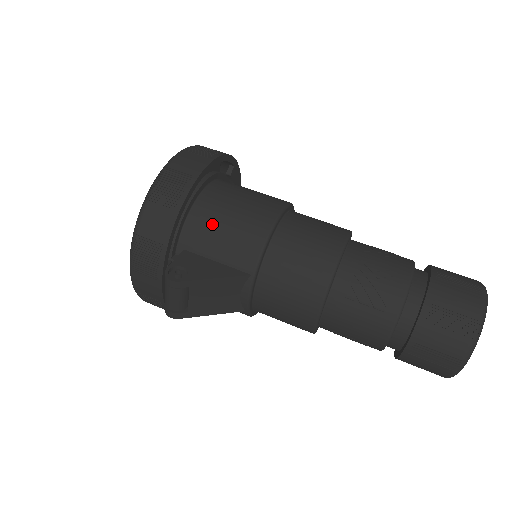
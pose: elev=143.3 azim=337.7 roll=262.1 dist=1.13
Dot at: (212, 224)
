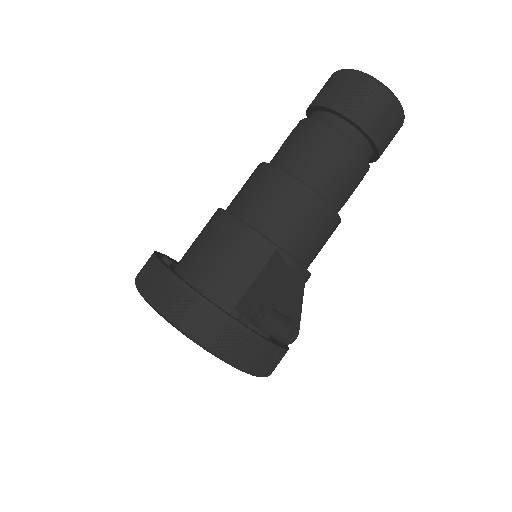
Dot at: (219, 274)
